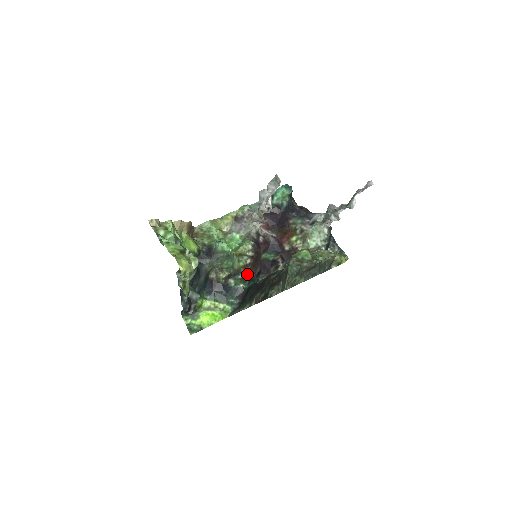
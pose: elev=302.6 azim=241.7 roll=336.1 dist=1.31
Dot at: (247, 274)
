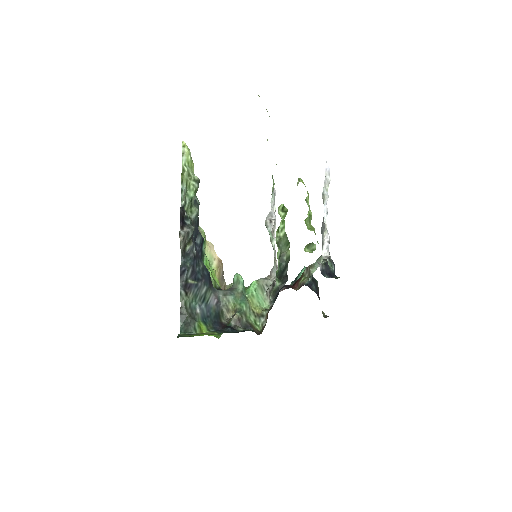
Dot at: (259, 333)
